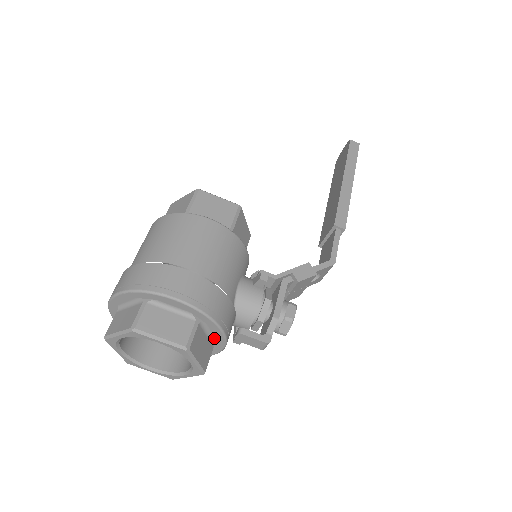
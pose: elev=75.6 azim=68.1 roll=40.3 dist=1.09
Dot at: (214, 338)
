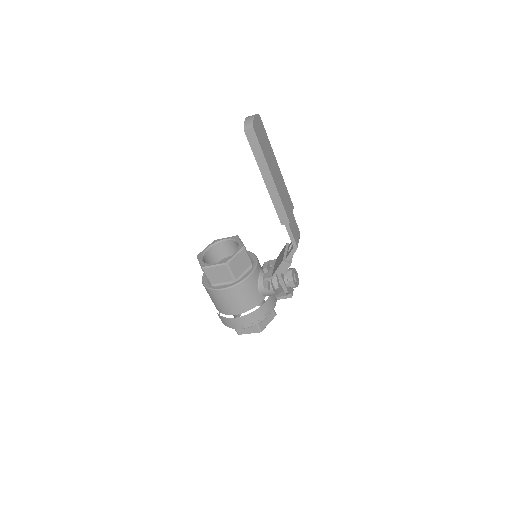
Dot at: occluded
